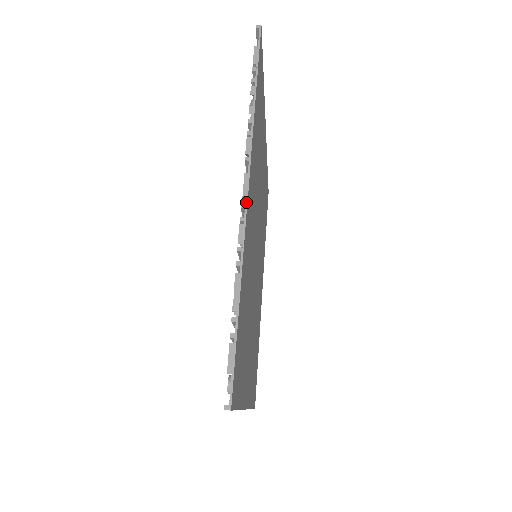
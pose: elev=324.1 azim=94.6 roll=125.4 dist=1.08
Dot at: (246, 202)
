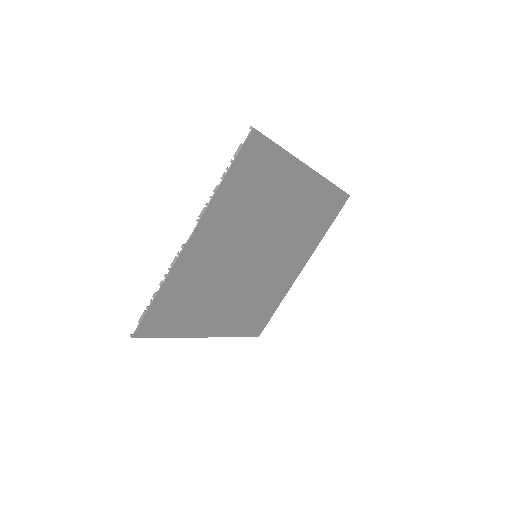
Dot at: (184, 246)
